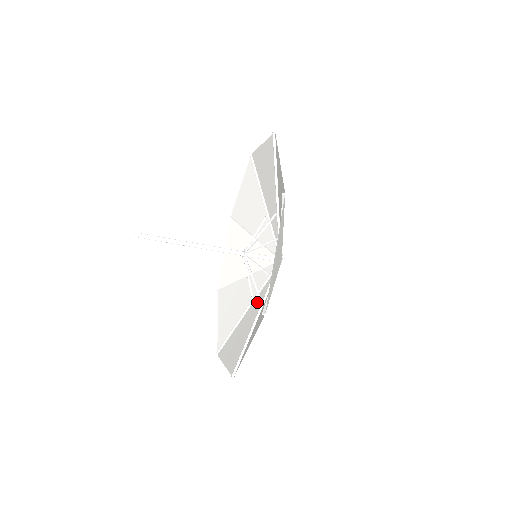
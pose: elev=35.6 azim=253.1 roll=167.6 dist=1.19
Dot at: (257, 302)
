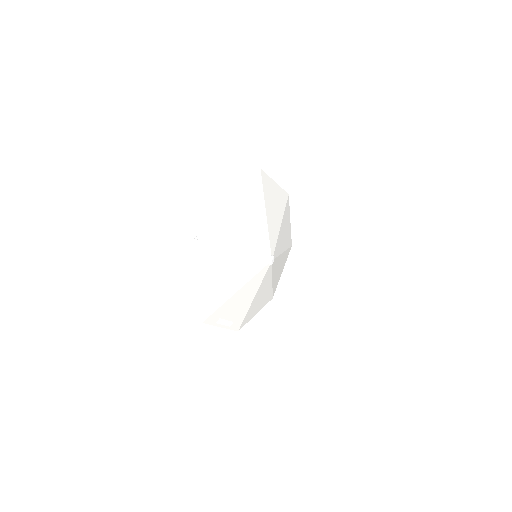
Dot at: (277, 263)
